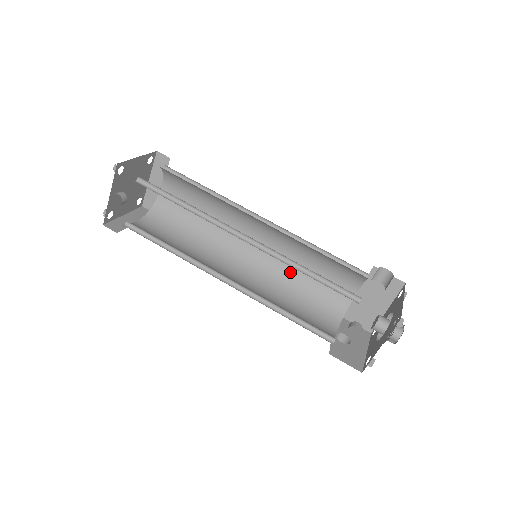
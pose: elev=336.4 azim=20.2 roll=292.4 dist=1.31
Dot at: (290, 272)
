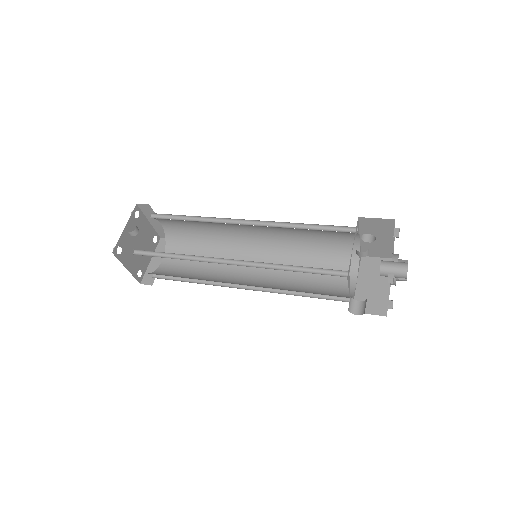
Dot at: (289, 284)
